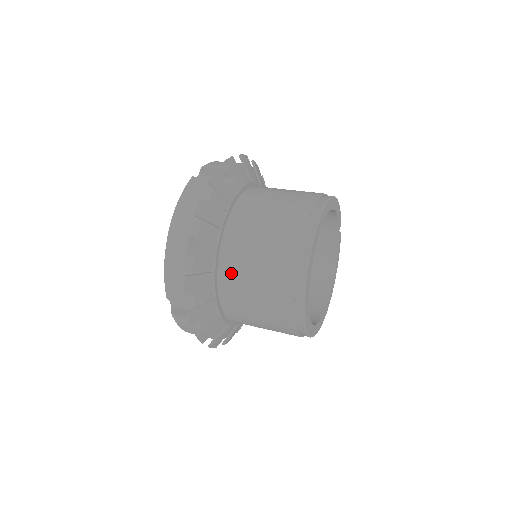
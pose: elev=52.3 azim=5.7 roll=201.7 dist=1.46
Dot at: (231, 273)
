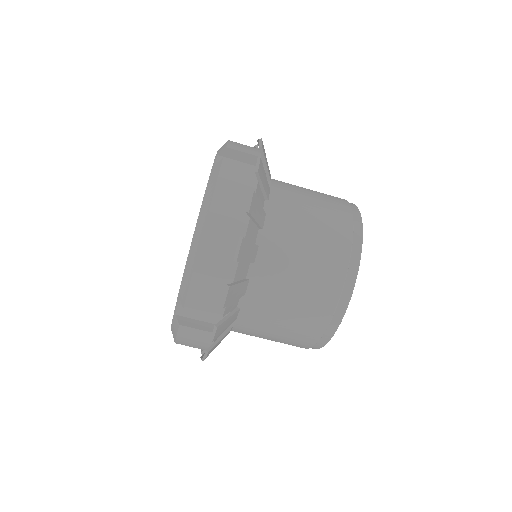
Dot at: (267, 282)
